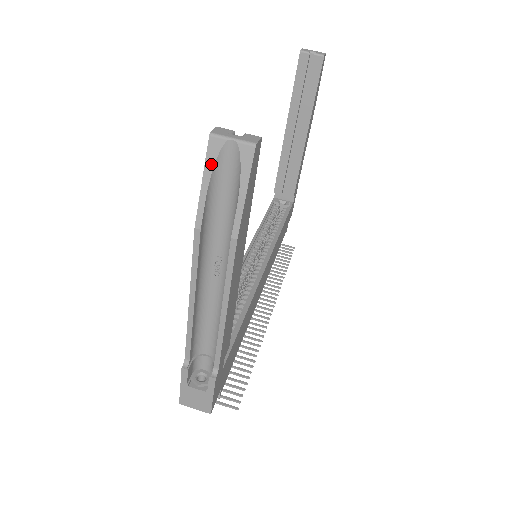
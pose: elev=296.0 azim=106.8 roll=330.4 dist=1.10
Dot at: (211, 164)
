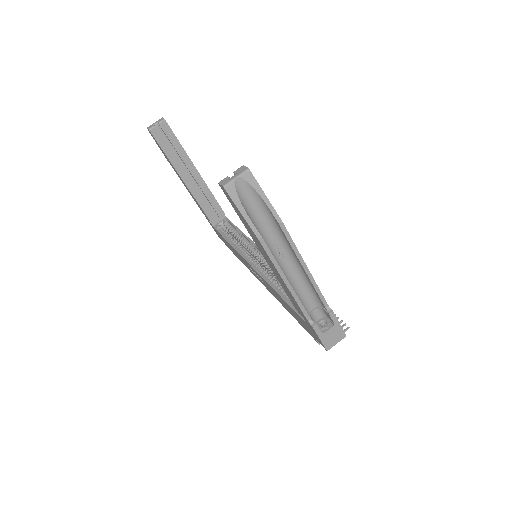
Dot at: (237, 200)
